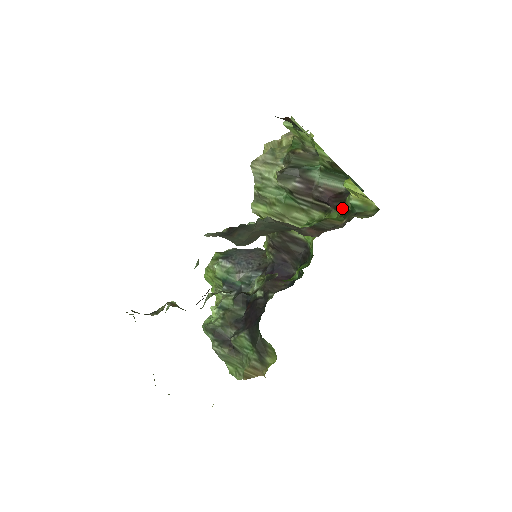
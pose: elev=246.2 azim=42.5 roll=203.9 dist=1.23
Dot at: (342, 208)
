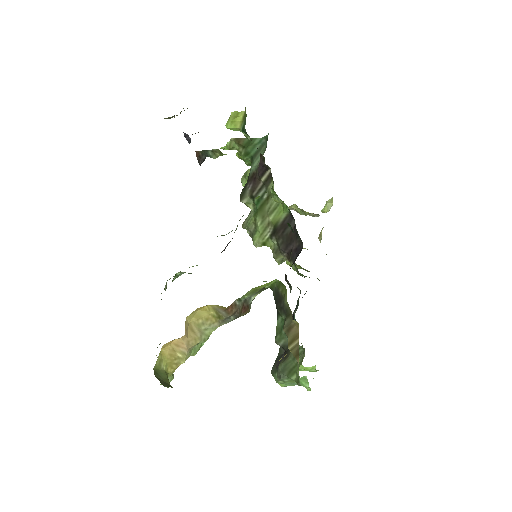
Dot at: occluded
